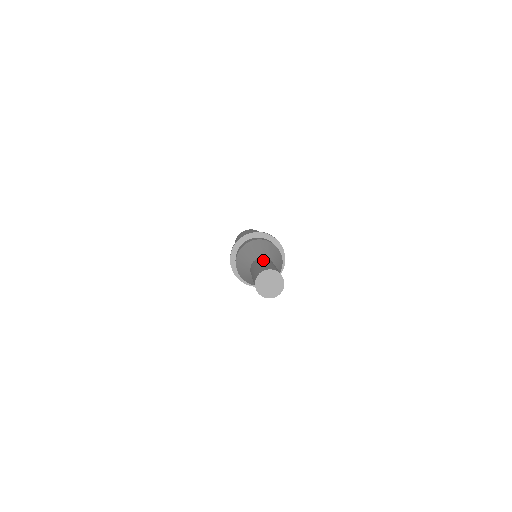
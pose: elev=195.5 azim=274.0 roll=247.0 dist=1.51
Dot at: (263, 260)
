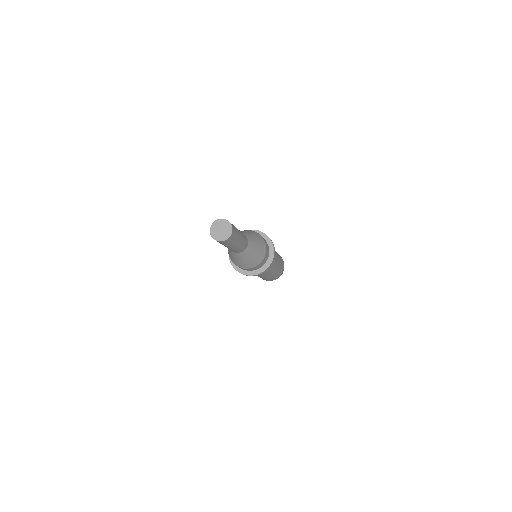
Dot at: occluded
